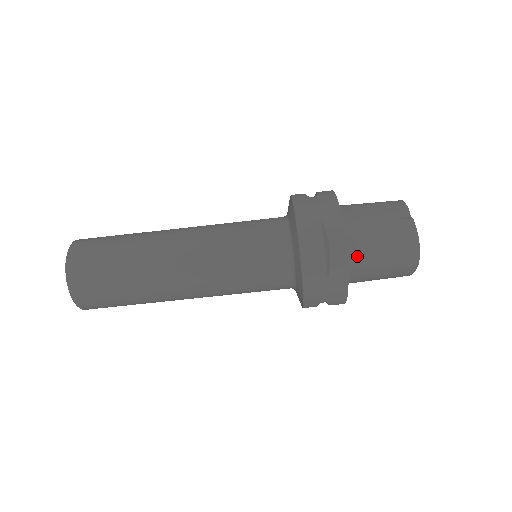
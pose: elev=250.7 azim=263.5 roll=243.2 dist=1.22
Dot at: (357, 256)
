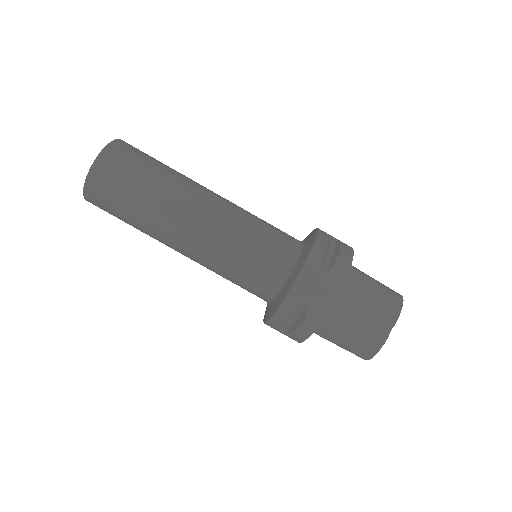
Dot at: (321, 332)
